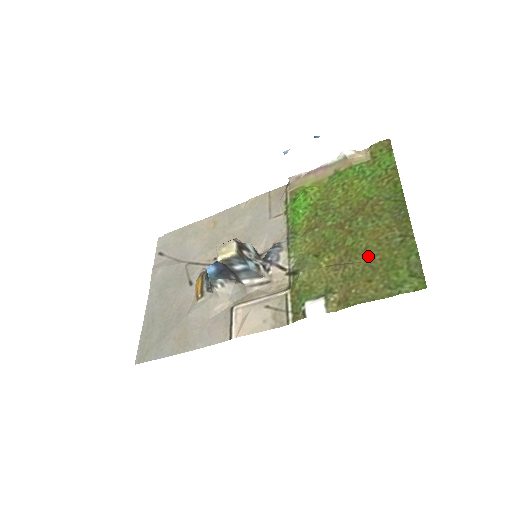
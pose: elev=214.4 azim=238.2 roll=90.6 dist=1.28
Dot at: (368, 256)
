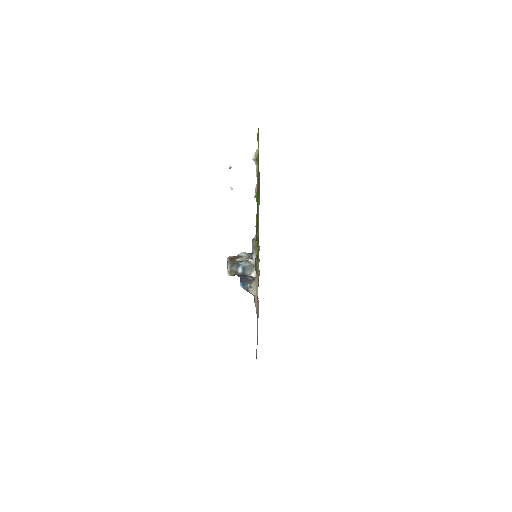
Dot at: occluded
